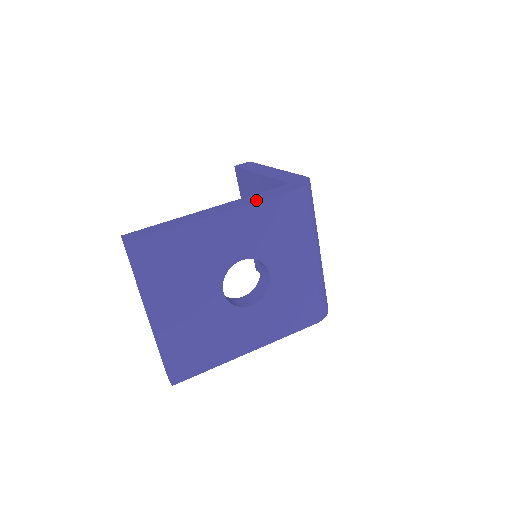
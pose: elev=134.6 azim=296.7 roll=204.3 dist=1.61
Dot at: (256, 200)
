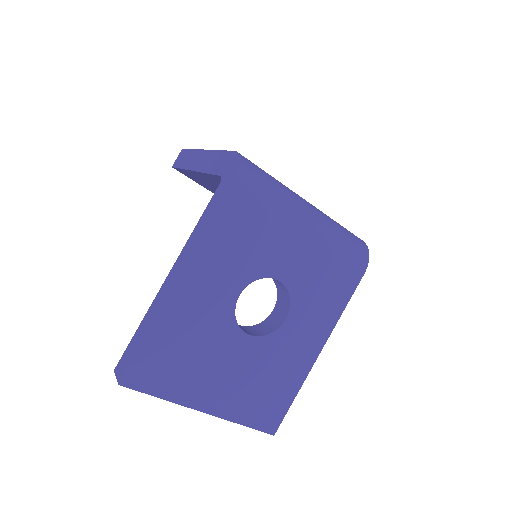
Dot at: (201, 235)
